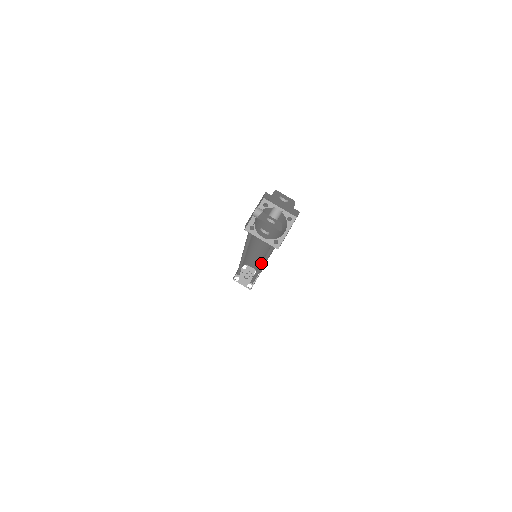
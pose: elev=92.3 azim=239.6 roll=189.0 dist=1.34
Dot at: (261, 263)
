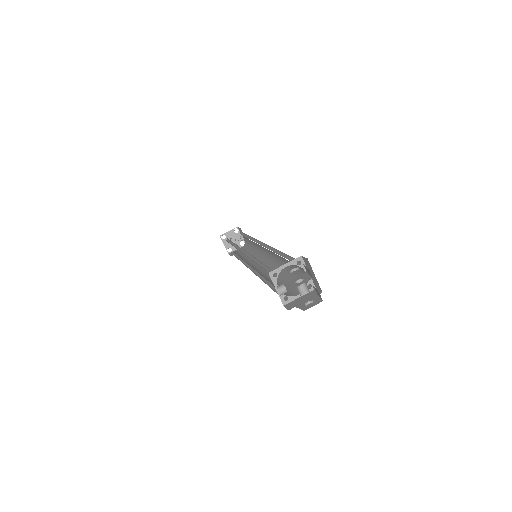
Dot at: (272, 264)
